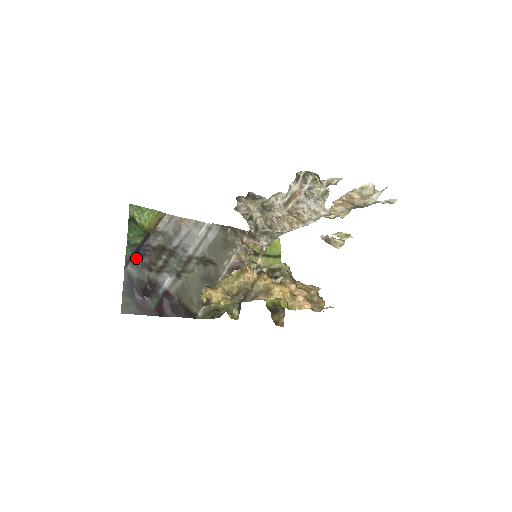
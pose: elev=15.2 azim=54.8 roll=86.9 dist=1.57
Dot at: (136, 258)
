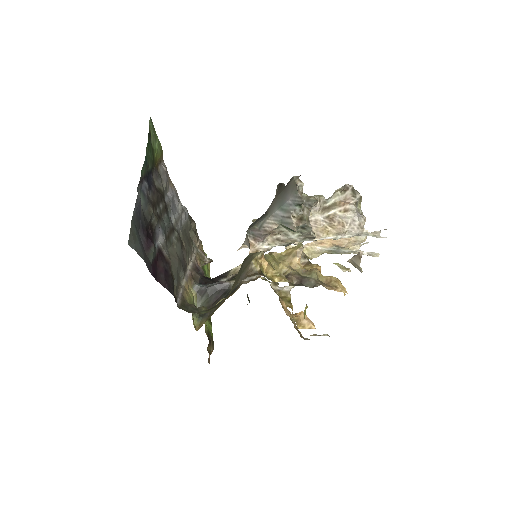
Dot at: (145, 184)
